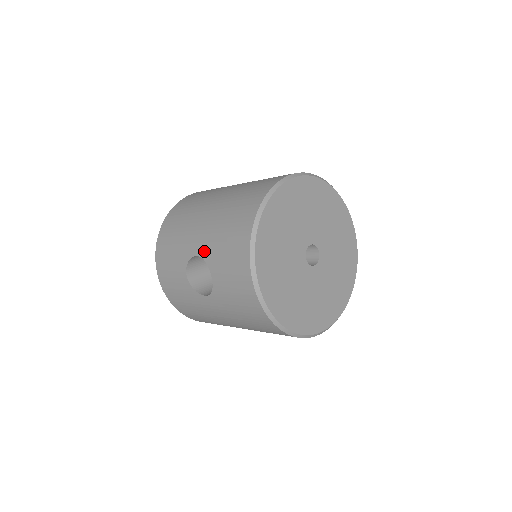
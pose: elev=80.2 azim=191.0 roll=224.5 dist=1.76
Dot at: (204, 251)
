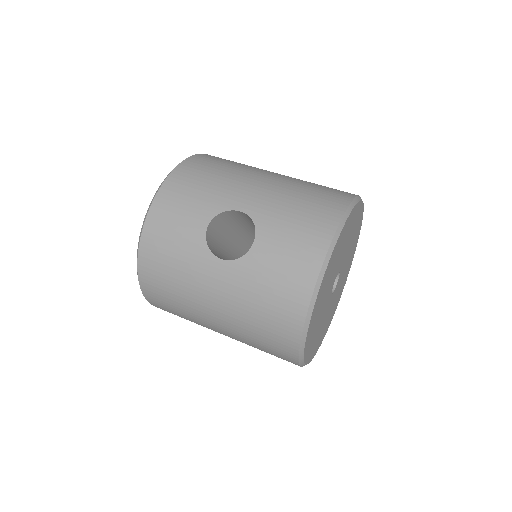
Dot at: (257, 211)
